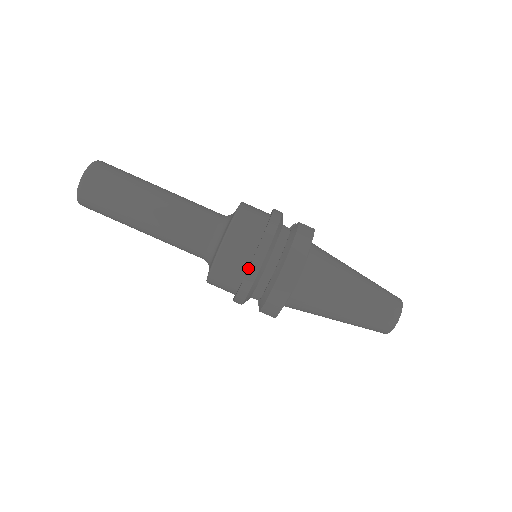
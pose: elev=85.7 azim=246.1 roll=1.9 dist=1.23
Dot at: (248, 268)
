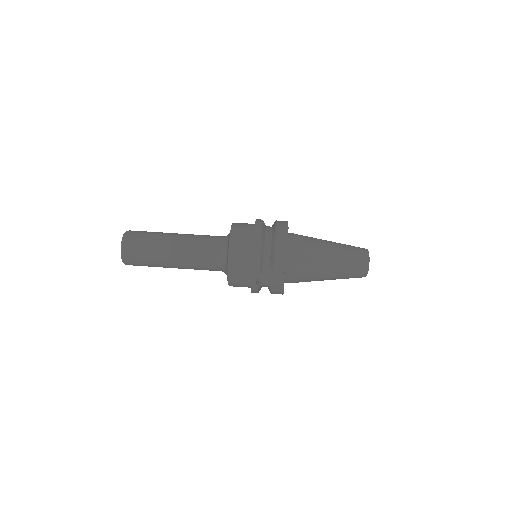
Dot at: (254, 233)
